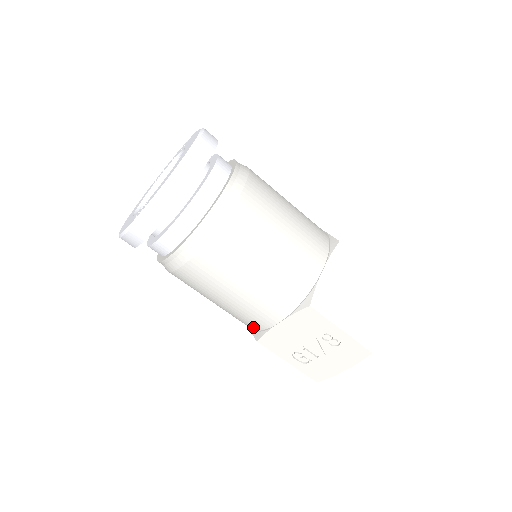
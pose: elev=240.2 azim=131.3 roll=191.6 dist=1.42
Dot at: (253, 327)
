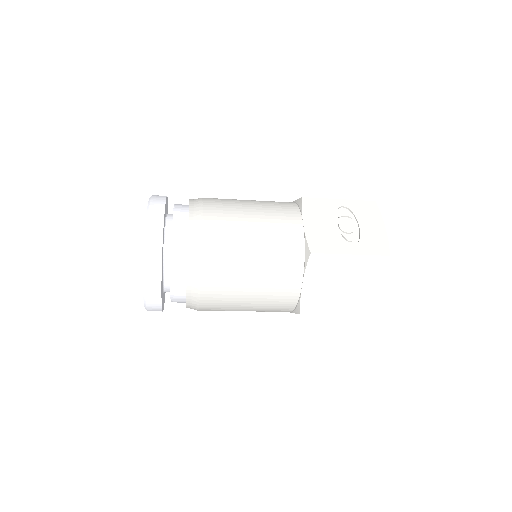
Dot at: occluded
